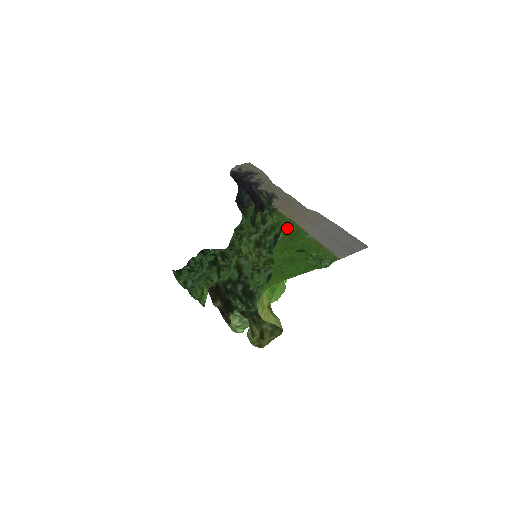
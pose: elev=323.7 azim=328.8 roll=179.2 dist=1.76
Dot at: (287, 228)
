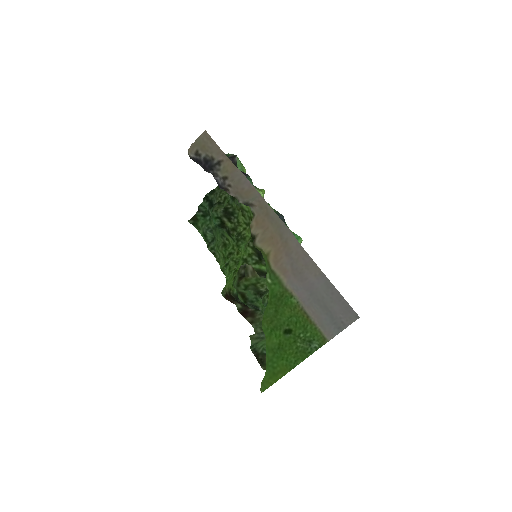
Dot at: (270, 284)
